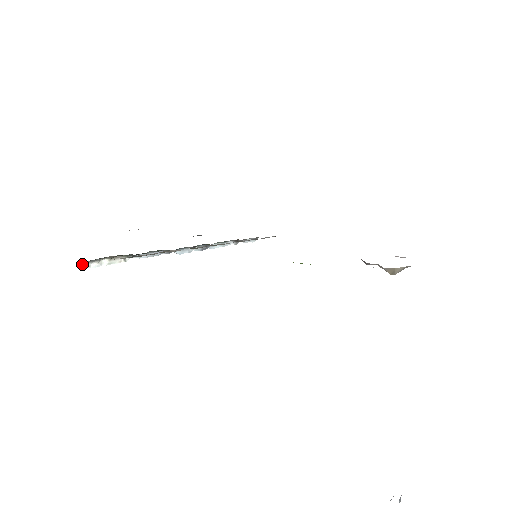
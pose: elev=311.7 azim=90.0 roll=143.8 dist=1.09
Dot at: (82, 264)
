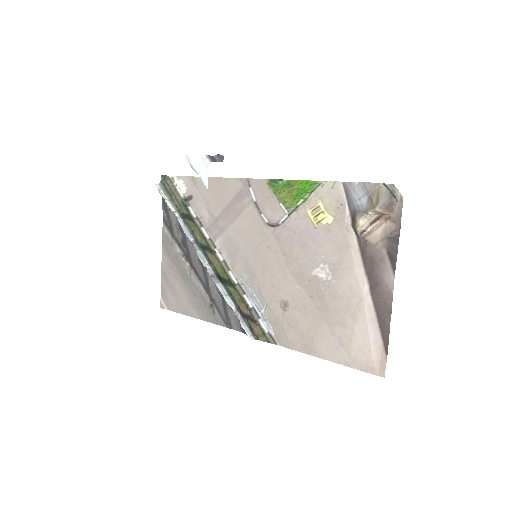
Dot at: (159, 187)
